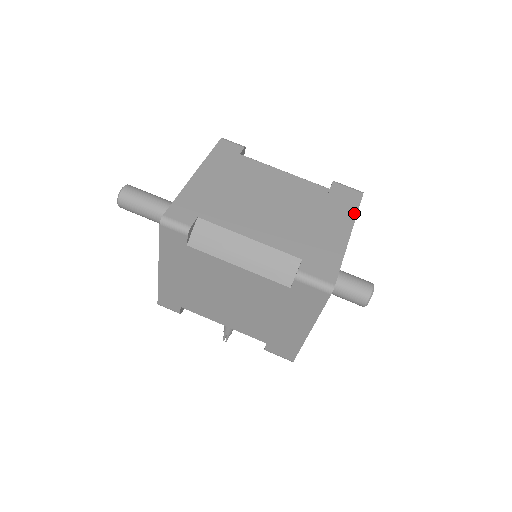
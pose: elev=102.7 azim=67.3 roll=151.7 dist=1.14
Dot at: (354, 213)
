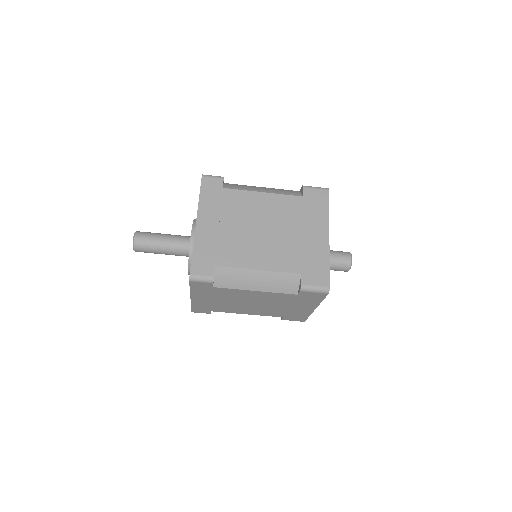
Dot at: (327, 214)
